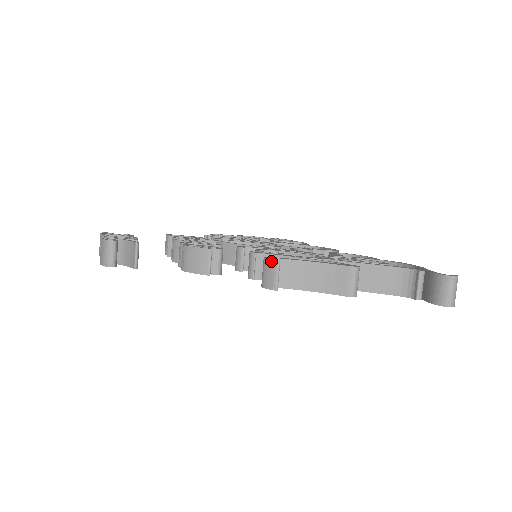
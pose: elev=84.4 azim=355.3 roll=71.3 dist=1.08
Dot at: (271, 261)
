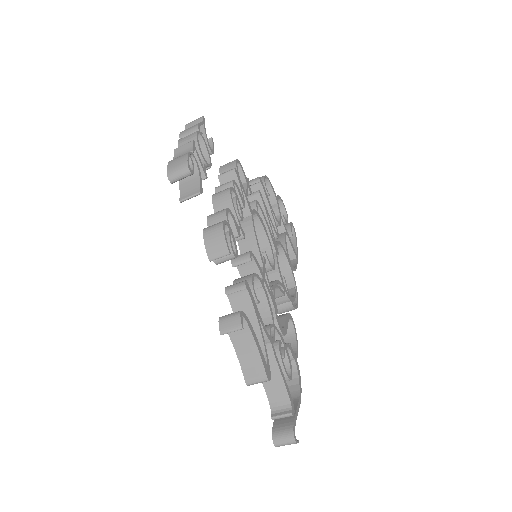
Dot at: (239, 322)
